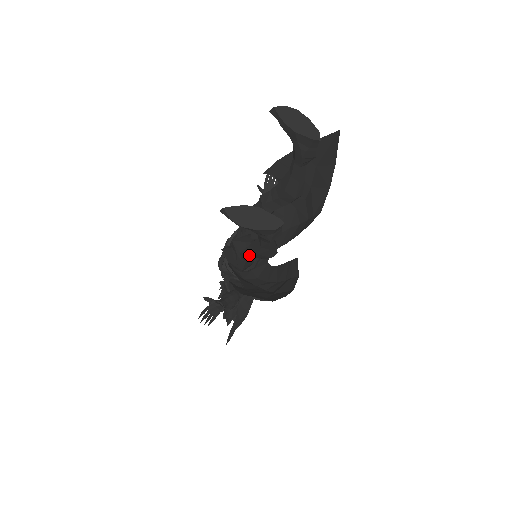
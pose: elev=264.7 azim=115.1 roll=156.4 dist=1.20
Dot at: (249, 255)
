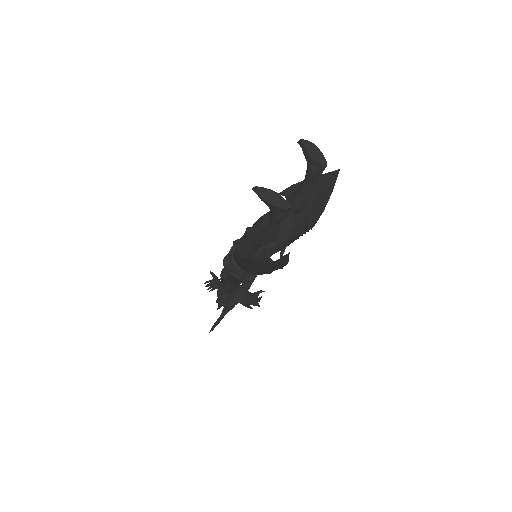
Dot at: (257, 239)
